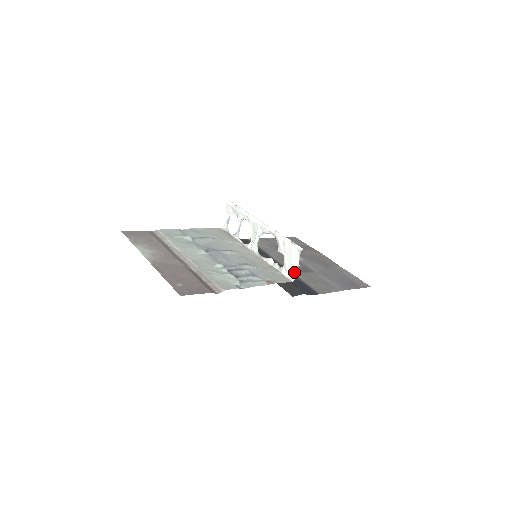
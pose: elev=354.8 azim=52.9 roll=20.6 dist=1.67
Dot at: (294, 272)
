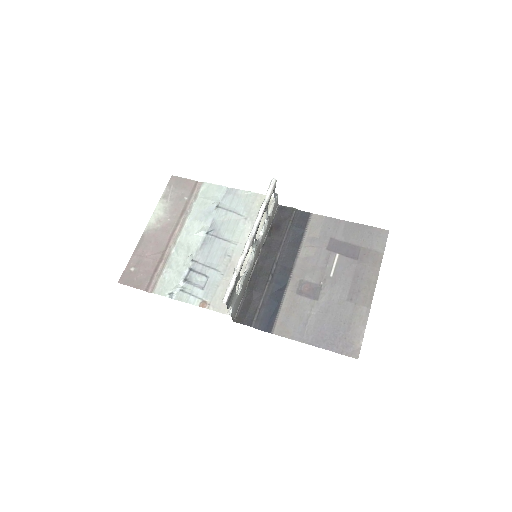
Dot at: (289, 290)
